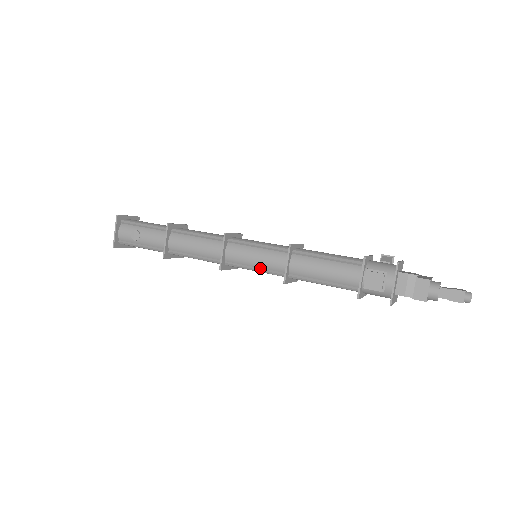
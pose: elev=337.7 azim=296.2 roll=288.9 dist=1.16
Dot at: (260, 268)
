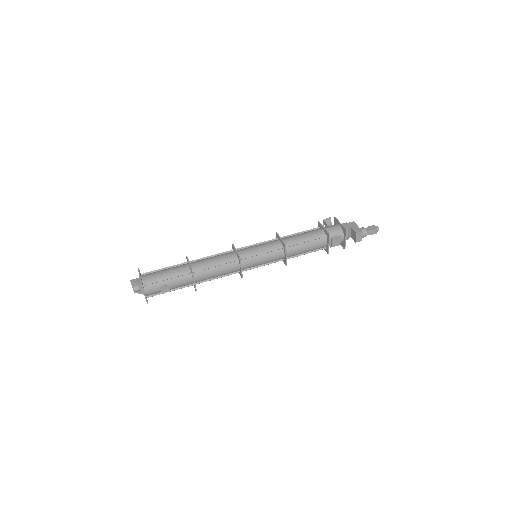
Dot at: (266, 264)
